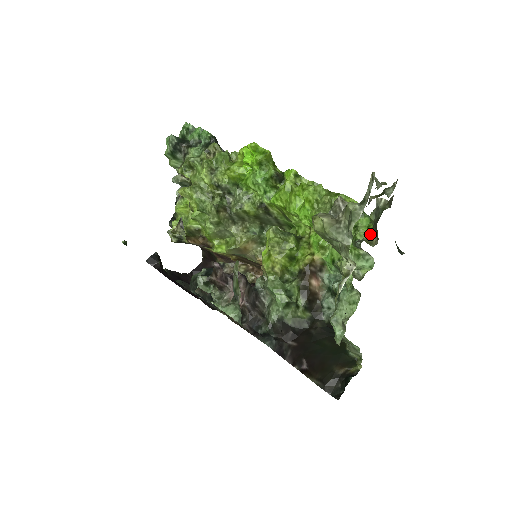
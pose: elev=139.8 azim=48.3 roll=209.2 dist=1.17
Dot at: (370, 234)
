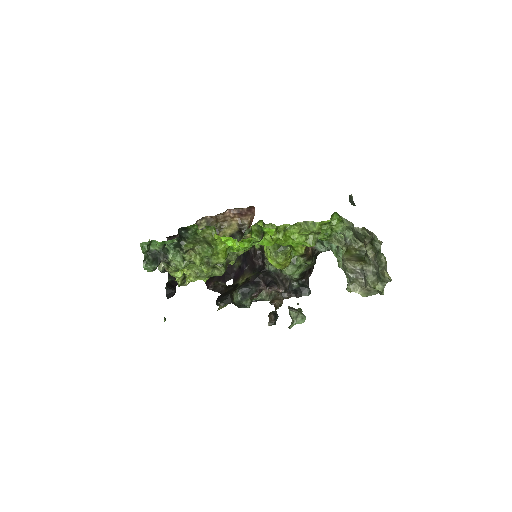
Dot at: (343, 223)
